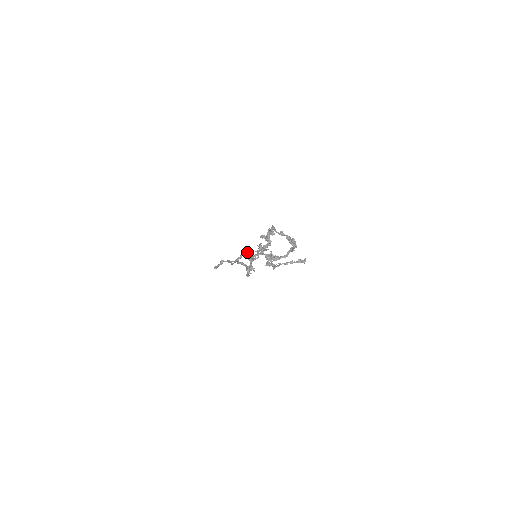
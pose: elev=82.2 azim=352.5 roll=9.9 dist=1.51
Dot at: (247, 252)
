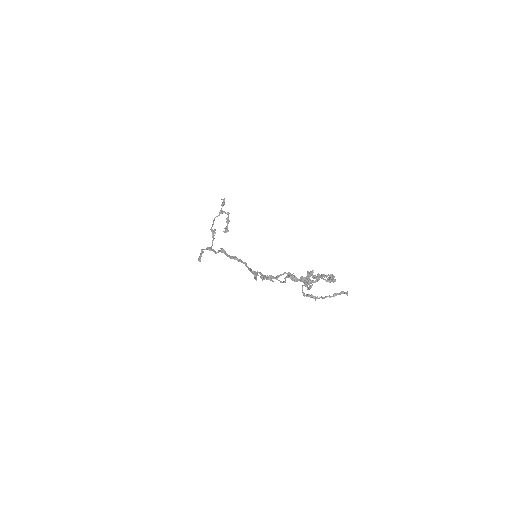
Dot at: (212, 224)
